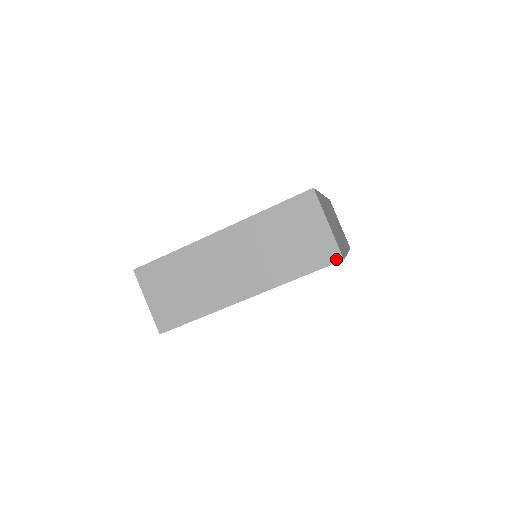
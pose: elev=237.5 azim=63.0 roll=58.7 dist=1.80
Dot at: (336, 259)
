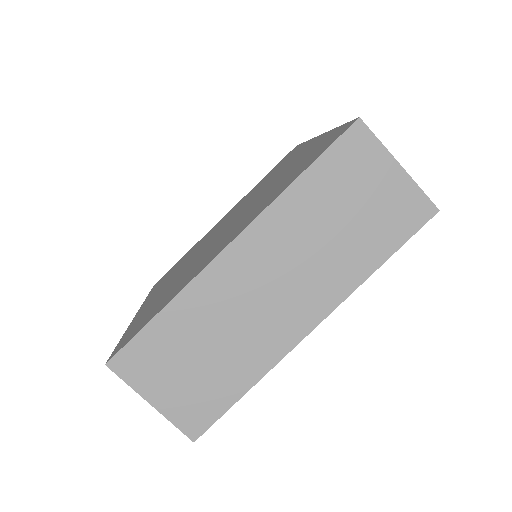
Dot at: (428, 214)
